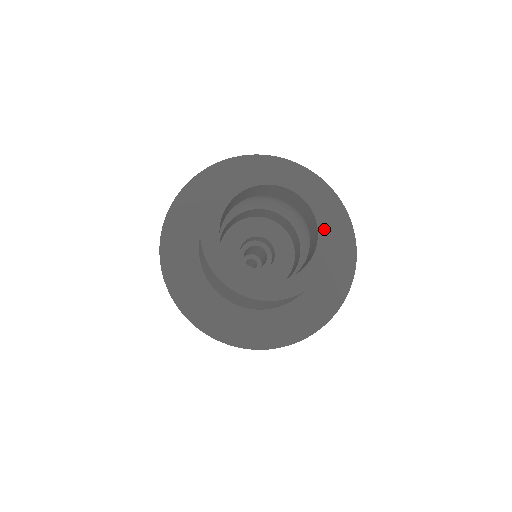
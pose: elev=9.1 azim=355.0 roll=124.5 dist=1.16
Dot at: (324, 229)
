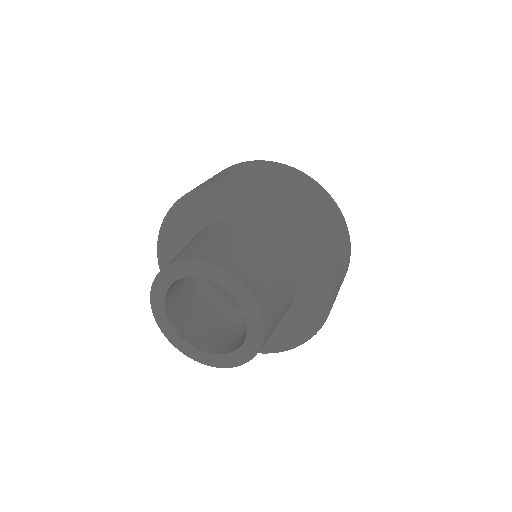
Dot at: (250, 312)
